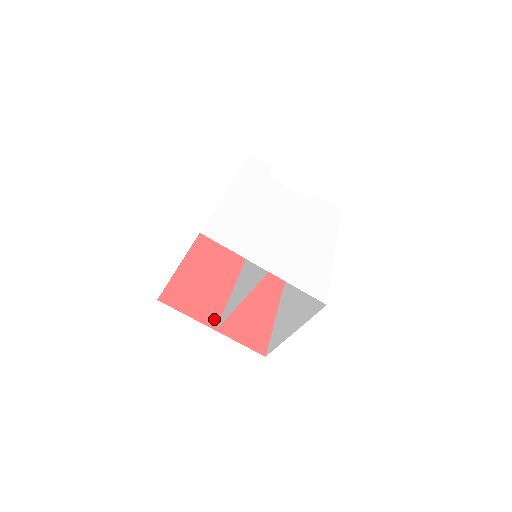
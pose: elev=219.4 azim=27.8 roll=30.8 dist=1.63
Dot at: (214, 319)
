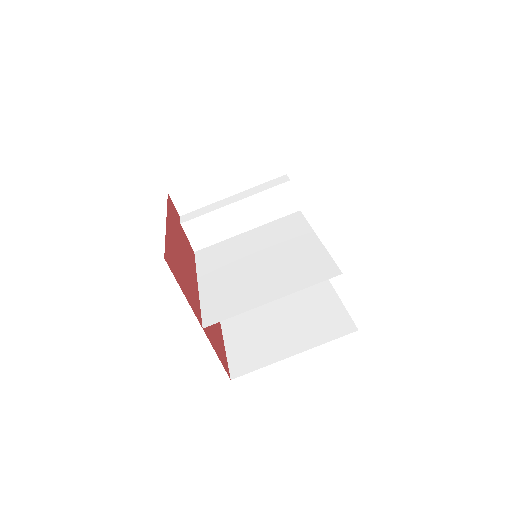
Dot at: (198, 313)
